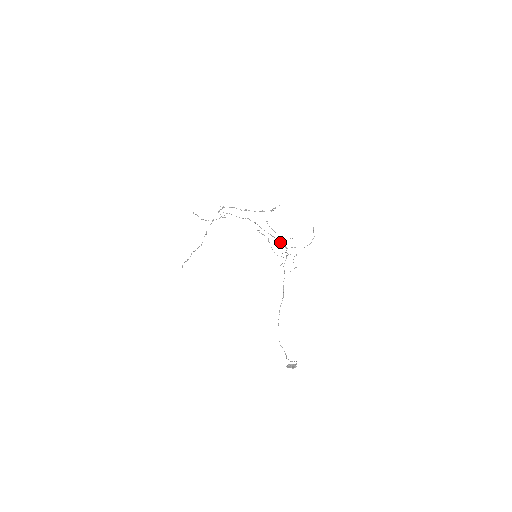
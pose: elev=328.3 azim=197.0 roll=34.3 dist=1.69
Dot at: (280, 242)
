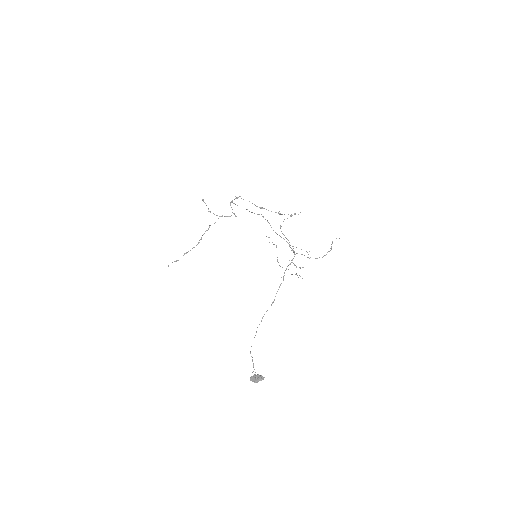
Dot at: (289, 245)
